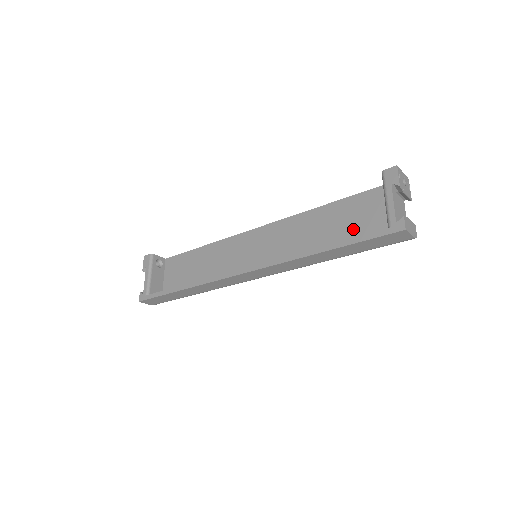
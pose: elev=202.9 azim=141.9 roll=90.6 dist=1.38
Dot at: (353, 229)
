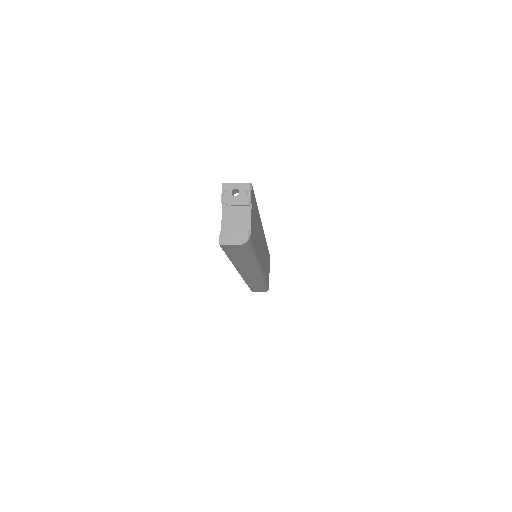
Dot at: occluded
